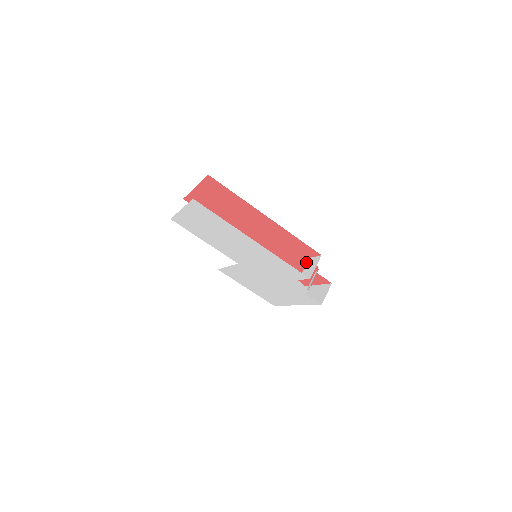
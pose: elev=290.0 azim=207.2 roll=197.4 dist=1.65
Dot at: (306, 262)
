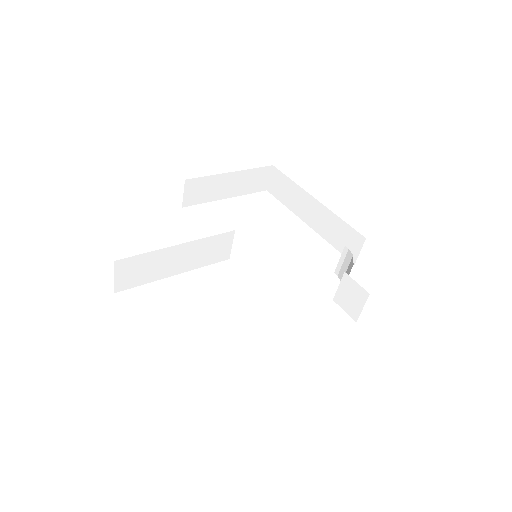
Dot at: occluded
